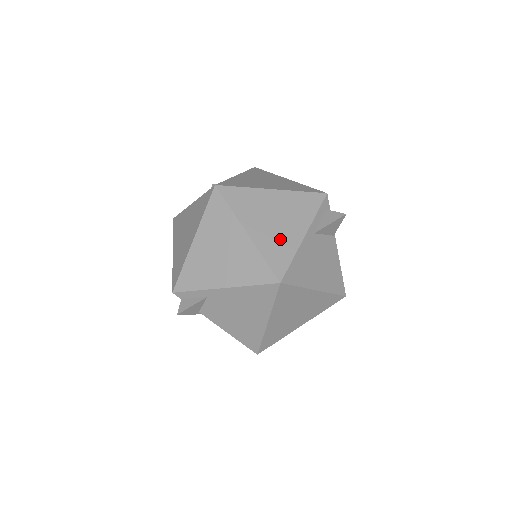
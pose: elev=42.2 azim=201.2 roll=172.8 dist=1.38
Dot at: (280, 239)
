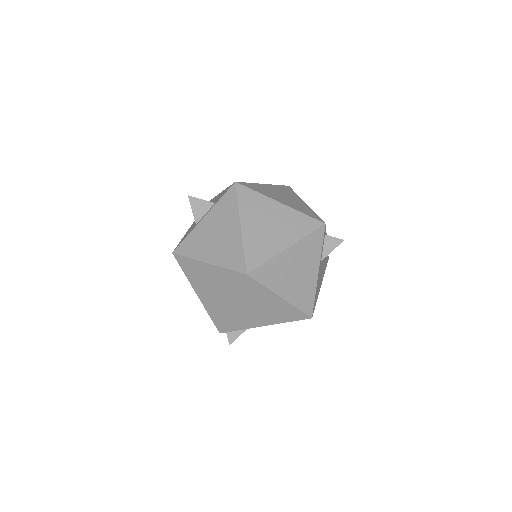
Dot at: (304, 287)
